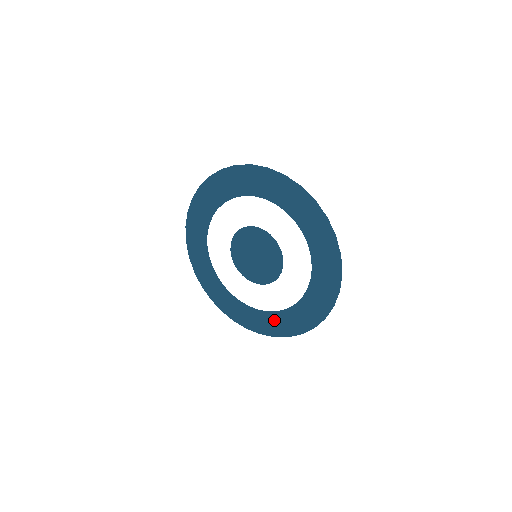
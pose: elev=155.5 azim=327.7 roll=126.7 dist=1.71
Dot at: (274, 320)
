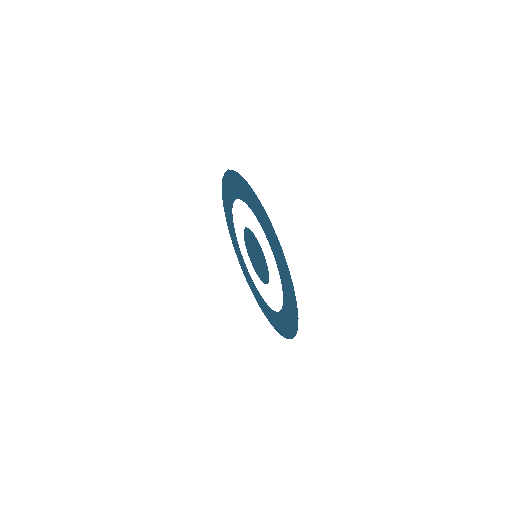
Dot at: (278, 320)
